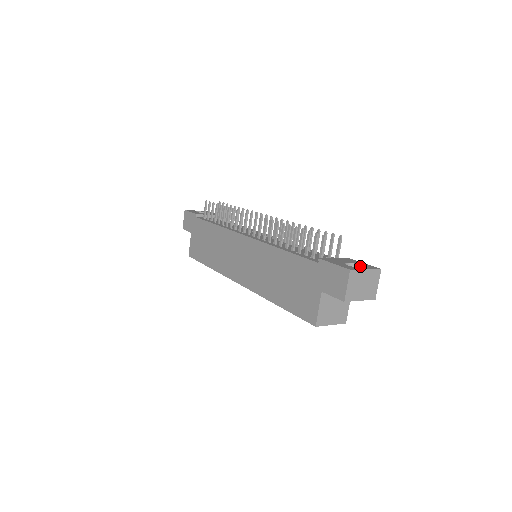
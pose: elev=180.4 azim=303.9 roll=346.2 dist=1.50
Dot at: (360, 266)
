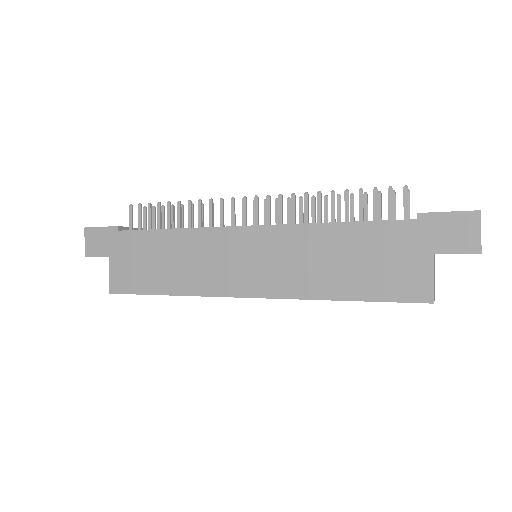
Dot at: occluded
